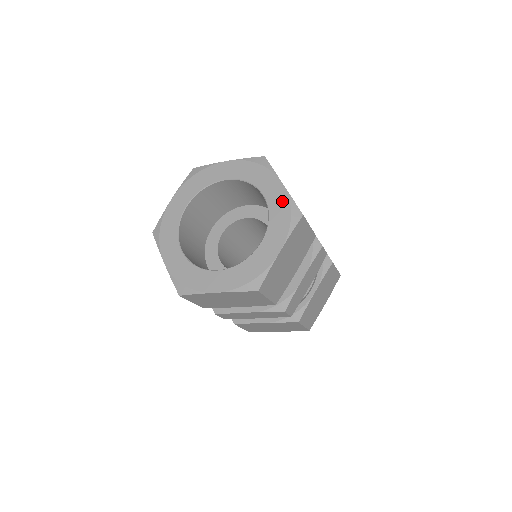
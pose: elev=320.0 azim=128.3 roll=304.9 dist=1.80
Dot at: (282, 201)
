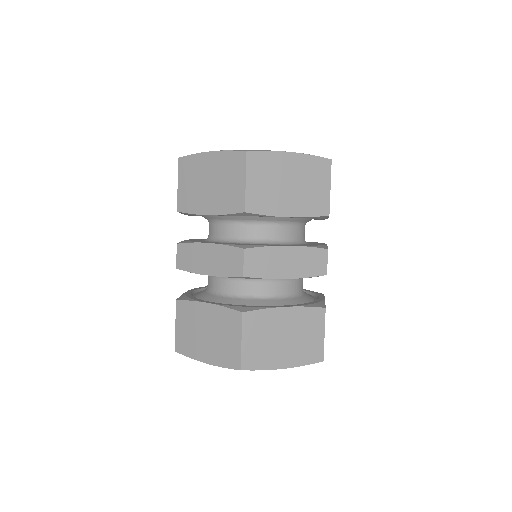
Dot at: occluded
